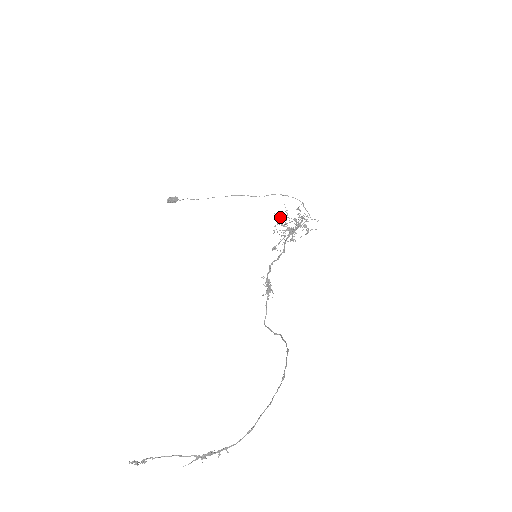
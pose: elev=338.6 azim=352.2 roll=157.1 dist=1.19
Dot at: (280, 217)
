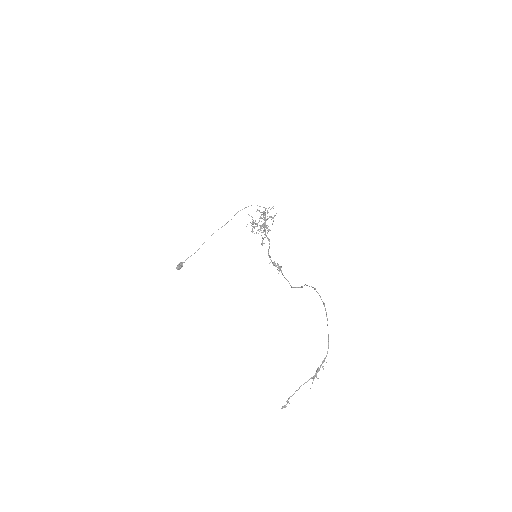
Dot at: (251, 223)
